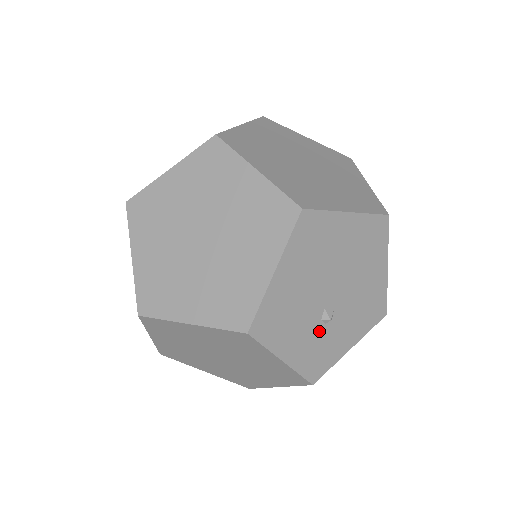
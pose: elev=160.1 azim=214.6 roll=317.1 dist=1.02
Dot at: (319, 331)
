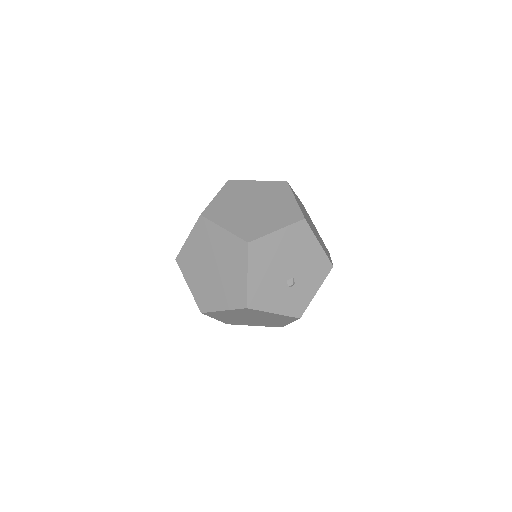
Dot at: (290, 292)
